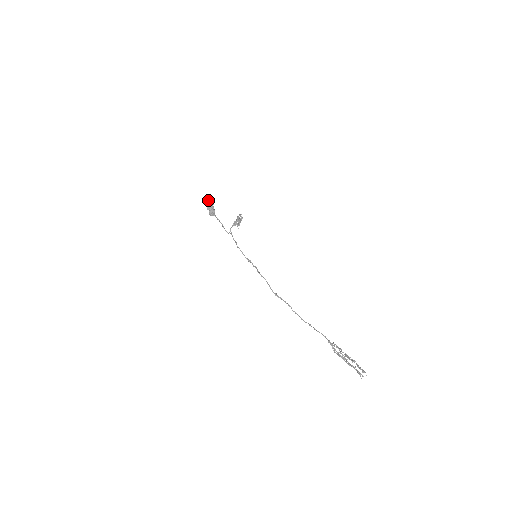
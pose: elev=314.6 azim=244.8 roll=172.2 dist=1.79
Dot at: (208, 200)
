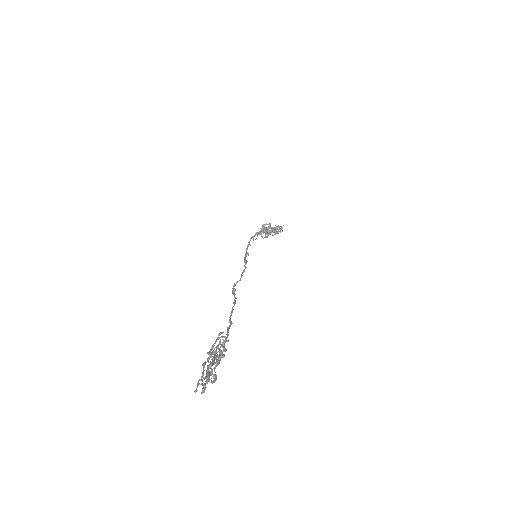
Dot at: (271, 227)
